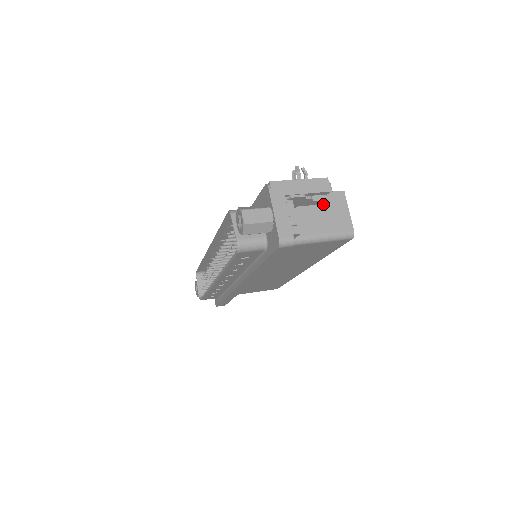
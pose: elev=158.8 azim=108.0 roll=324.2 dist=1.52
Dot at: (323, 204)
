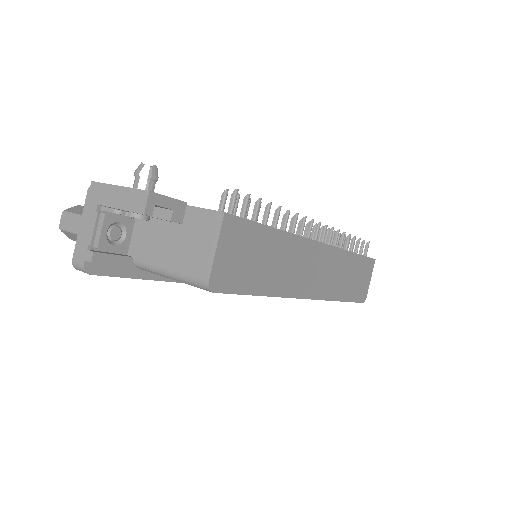
Dot at: (188, 225)
